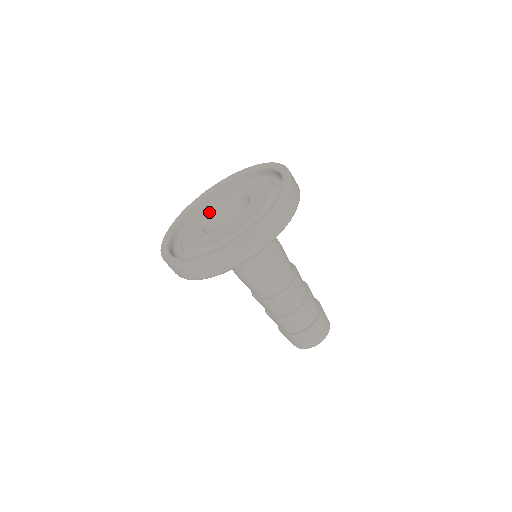
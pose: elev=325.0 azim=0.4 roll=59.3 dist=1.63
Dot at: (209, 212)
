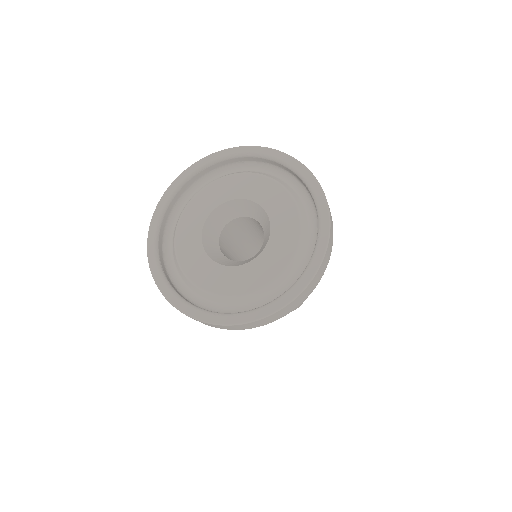
Dot at: (207, 215)
